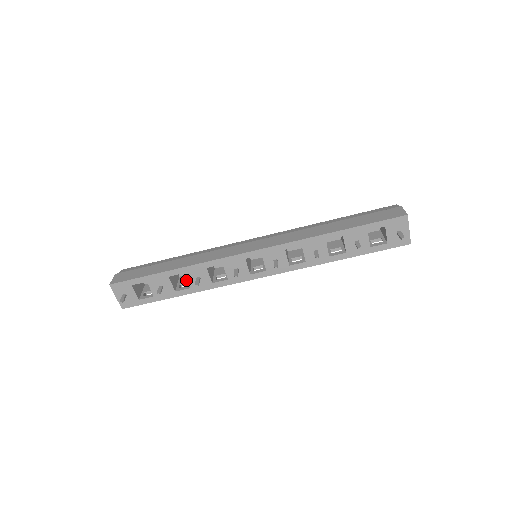
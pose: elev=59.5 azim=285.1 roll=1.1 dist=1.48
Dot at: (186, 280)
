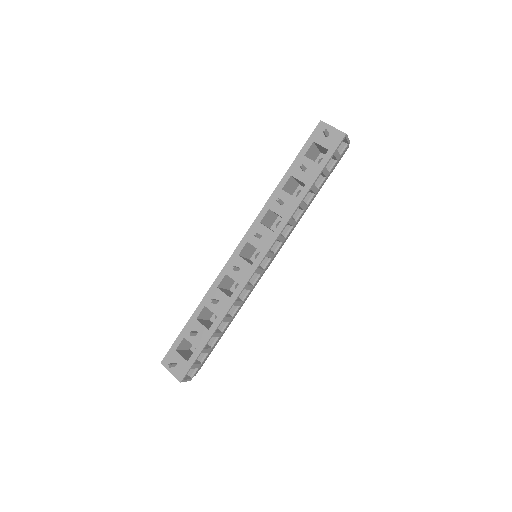
Dot at: occluded
